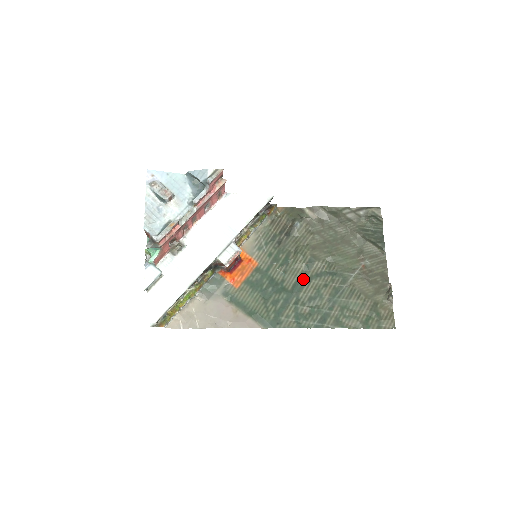
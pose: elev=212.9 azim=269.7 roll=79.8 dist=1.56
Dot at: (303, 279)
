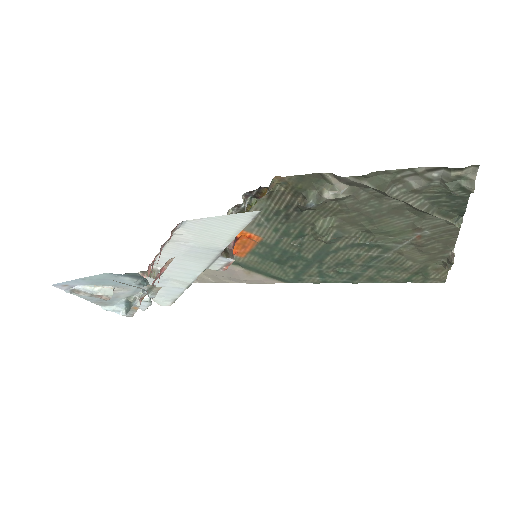
Dot at: (327, 250)
